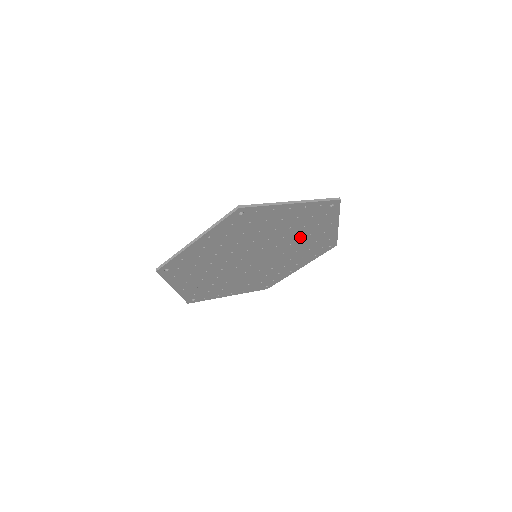
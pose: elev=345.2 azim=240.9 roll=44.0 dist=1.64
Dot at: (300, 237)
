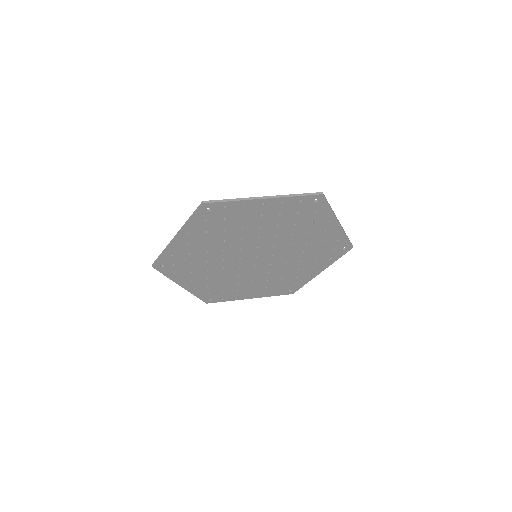
Dot at: (297, 236)
